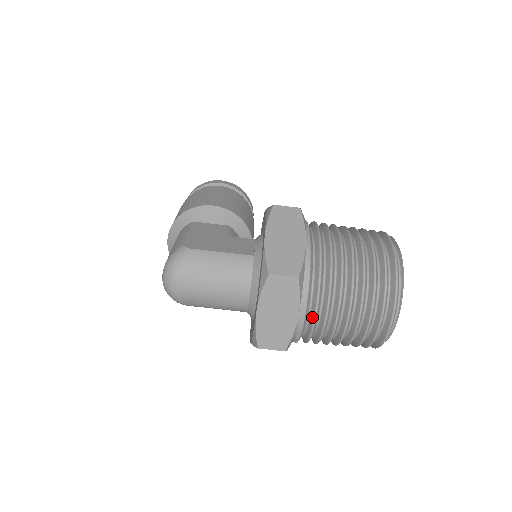
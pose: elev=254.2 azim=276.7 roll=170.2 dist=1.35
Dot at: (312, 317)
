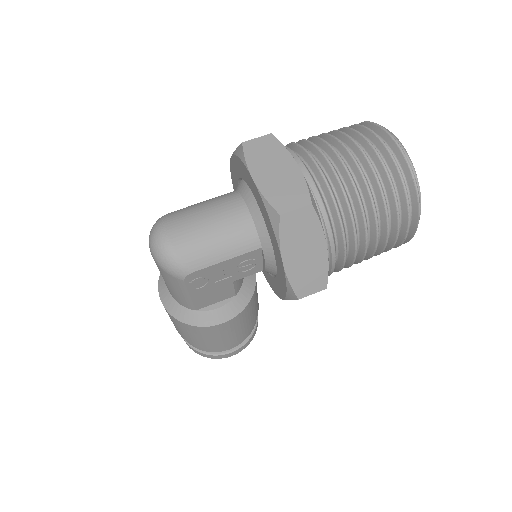
Dot at: (315, 169)
